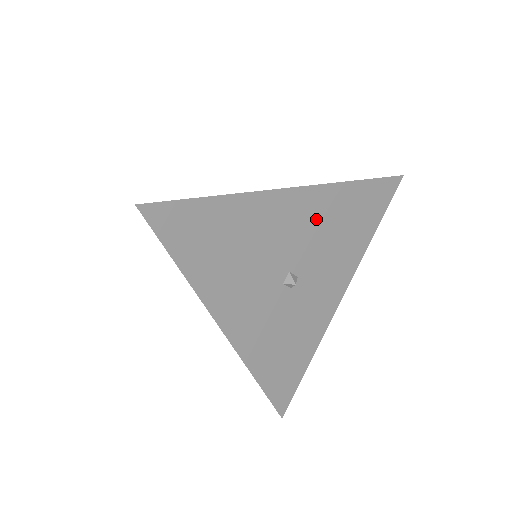
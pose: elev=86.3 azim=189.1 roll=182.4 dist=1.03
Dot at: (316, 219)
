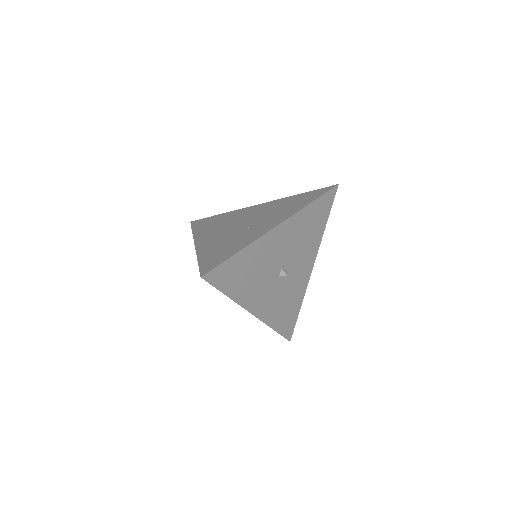
Dot at: (292, 235)
